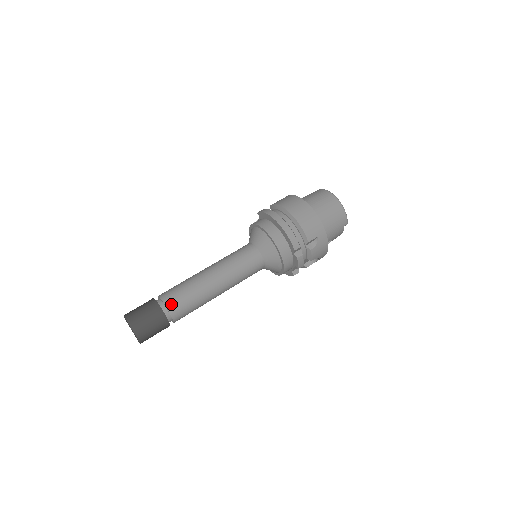
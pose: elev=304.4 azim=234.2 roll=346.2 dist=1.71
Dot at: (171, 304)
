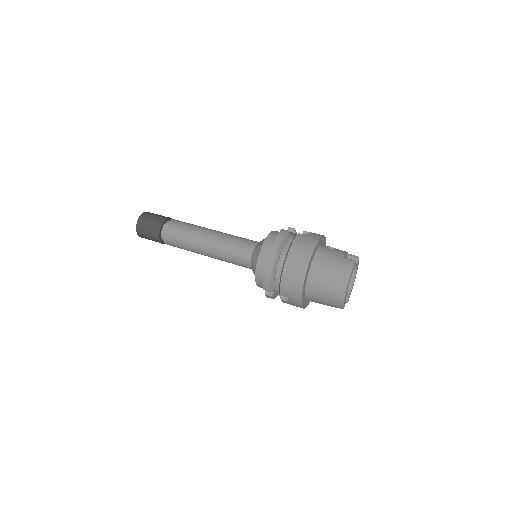
Dot at: (167, 236)
